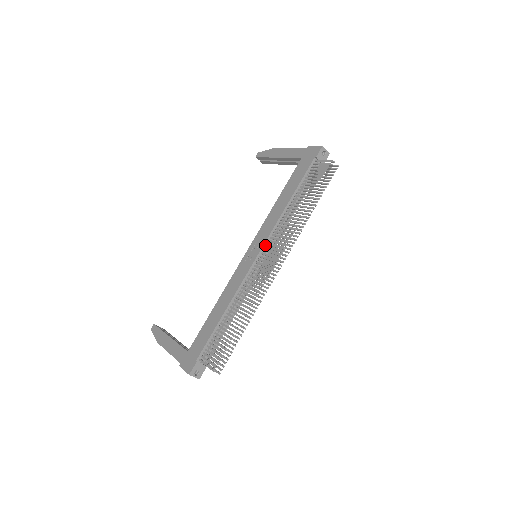
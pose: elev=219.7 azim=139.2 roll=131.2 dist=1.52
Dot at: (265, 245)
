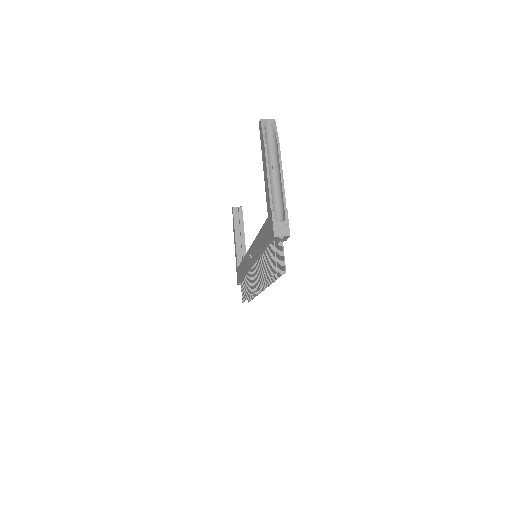
Dot at: (254, 263)
